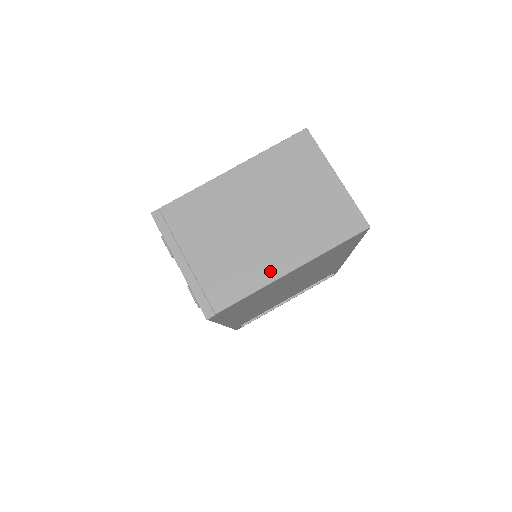
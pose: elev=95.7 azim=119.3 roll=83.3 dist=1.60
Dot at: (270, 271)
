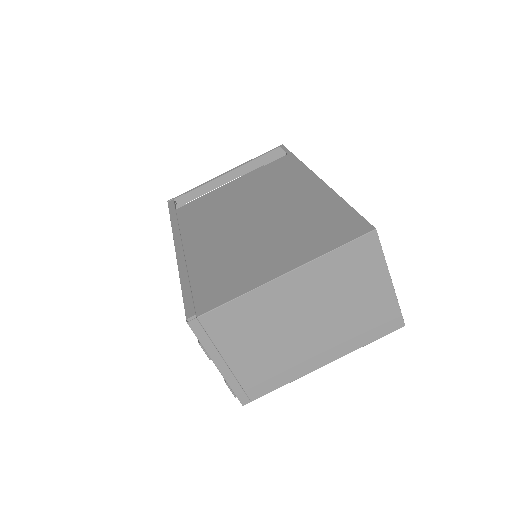
Dot at: (307, 366)
